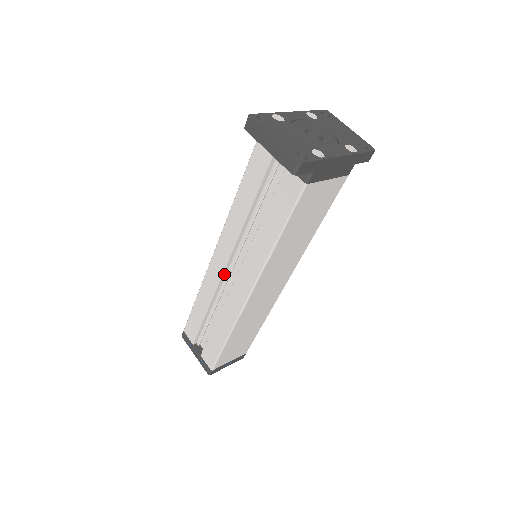
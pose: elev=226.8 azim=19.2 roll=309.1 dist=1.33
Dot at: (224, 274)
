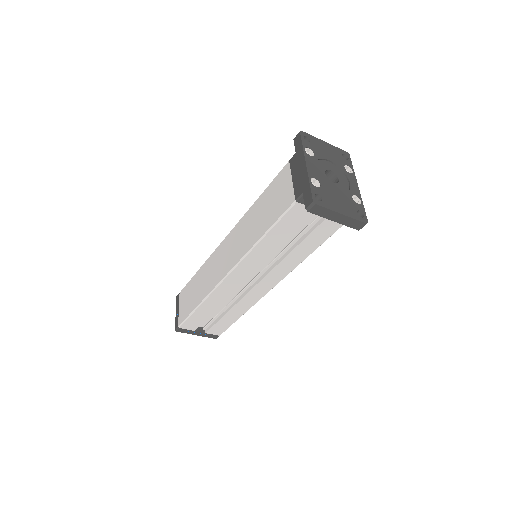
Dot at: (239, 284)
